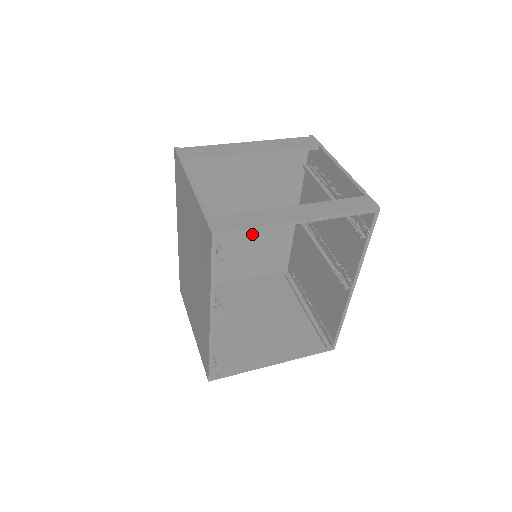
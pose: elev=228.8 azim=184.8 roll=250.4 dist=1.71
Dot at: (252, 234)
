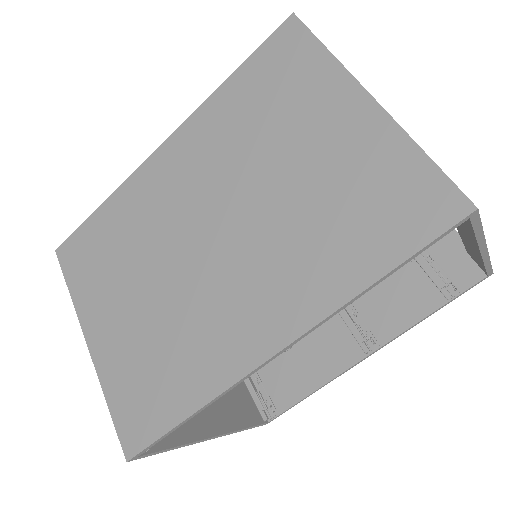
Dot at: occluded
